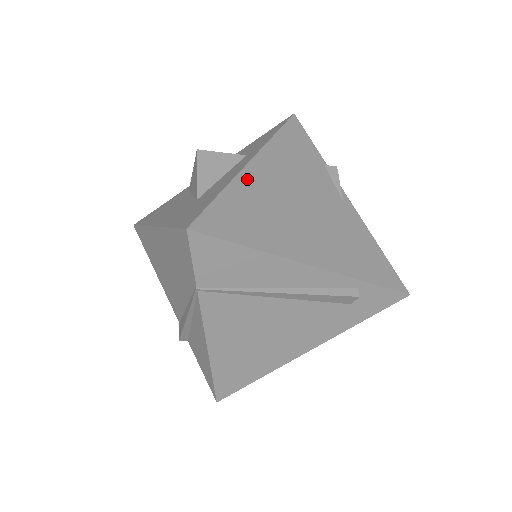
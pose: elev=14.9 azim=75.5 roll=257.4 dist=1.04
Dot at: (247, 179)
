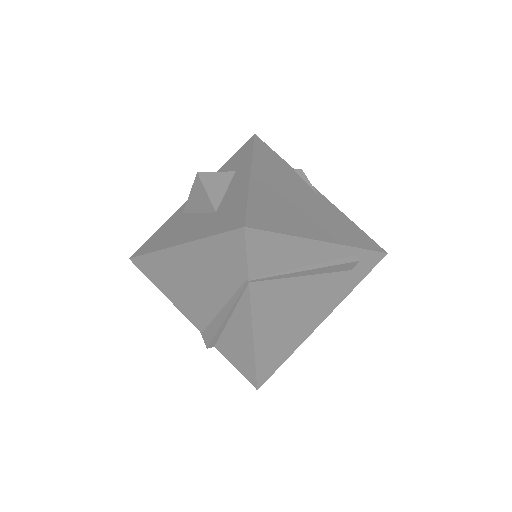
Dot at: (257, 186)
